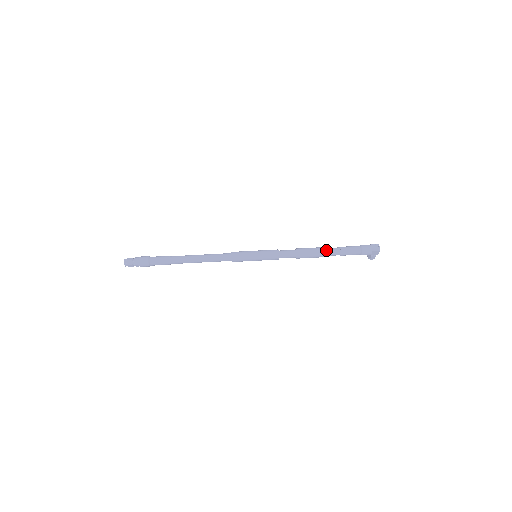
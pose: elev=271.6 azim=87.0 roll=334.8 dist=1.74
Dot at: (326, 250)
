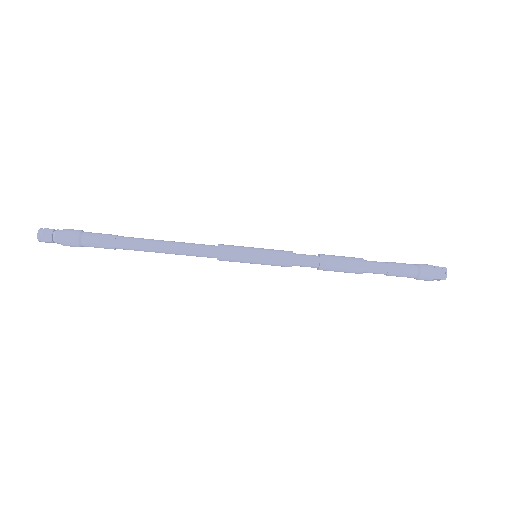
Dot at: (366, 266)
